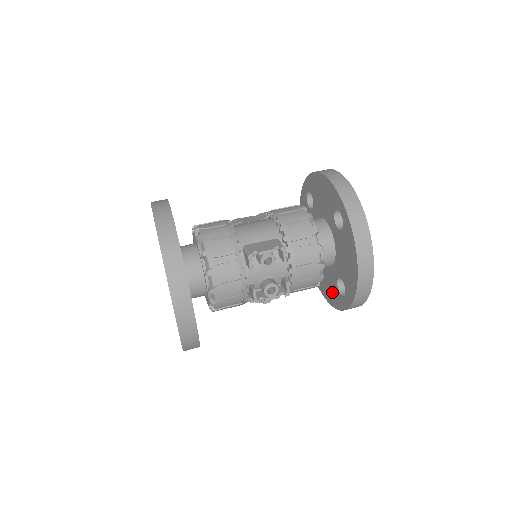
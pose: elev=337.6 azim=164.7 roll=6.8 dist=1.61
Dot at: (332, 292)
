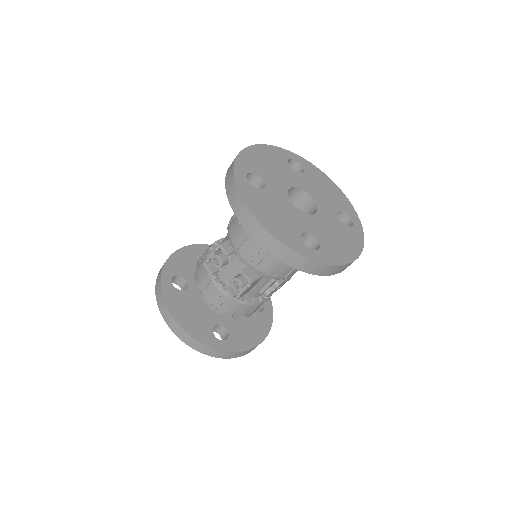
Dot at: occluded
